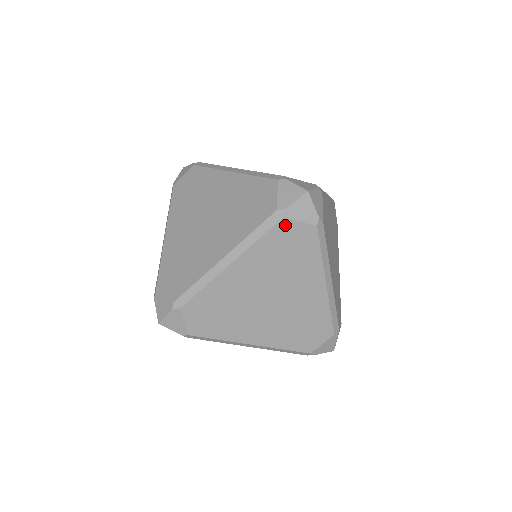
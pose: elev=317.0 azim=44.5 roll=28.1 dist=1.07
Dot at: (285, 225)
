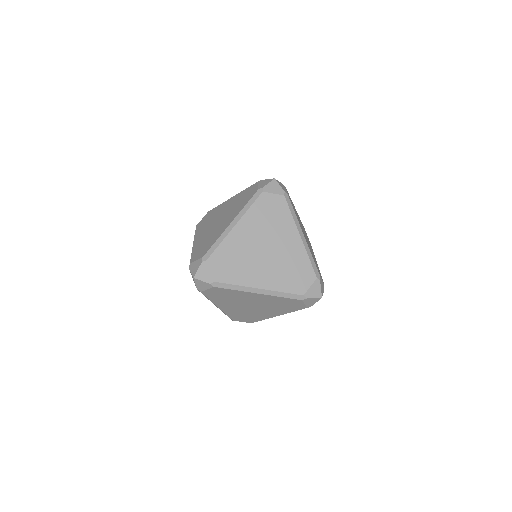
Dot at: (265, 196)
